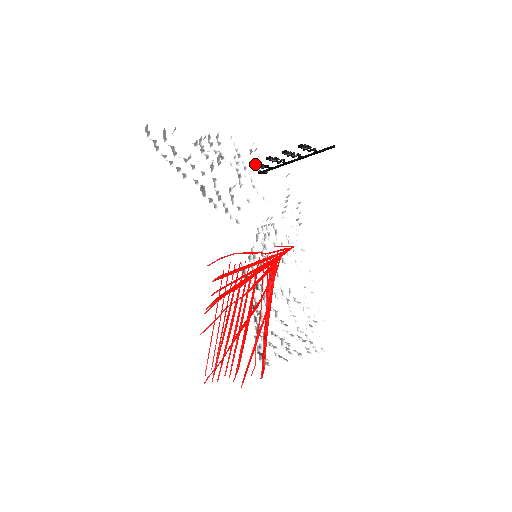
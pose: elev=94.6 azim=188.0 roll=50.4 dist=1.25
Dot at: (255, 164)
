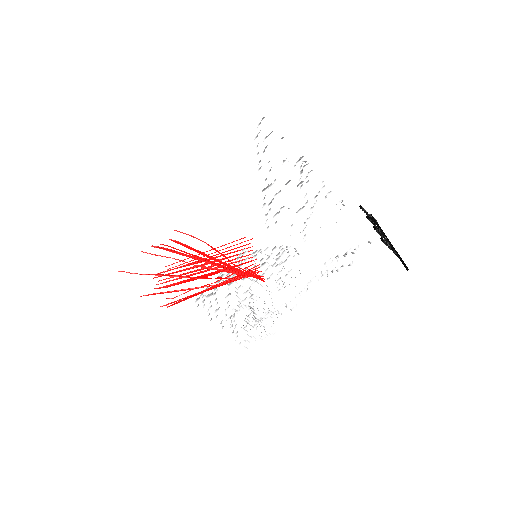
Dot at: (362, 209)
